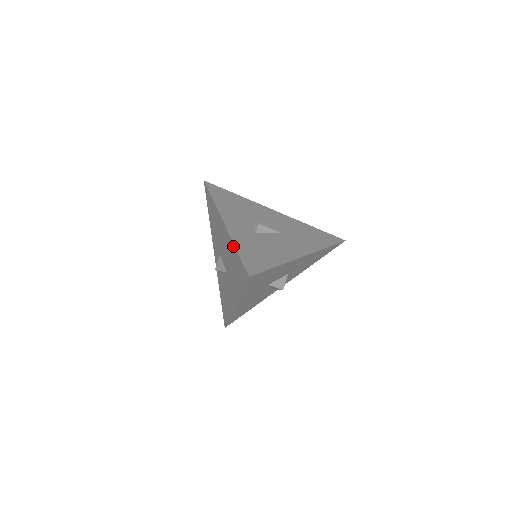
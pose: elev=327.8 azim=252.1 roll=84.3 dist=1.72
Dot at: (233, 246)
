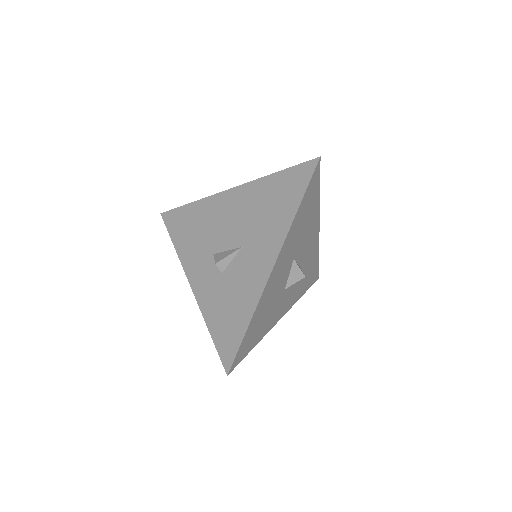
Dot at: (266, 179)
